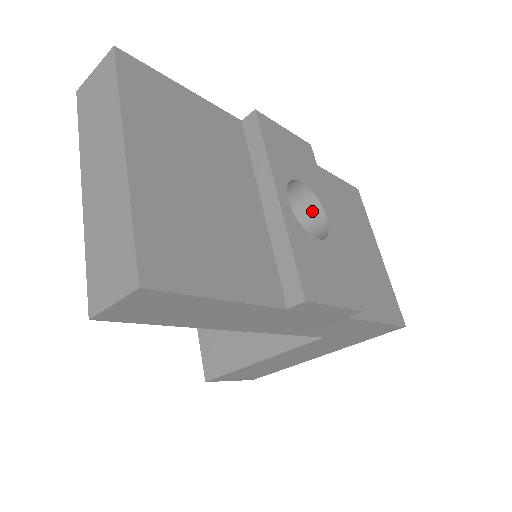
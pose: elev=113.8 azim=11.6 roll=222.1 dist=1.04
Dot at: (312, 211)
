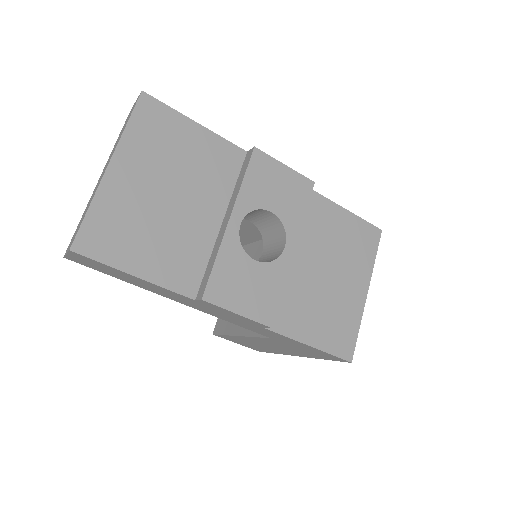
Dot at: (281, 237)
